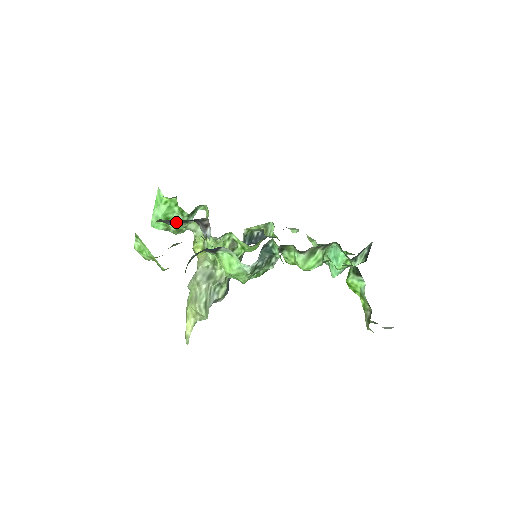
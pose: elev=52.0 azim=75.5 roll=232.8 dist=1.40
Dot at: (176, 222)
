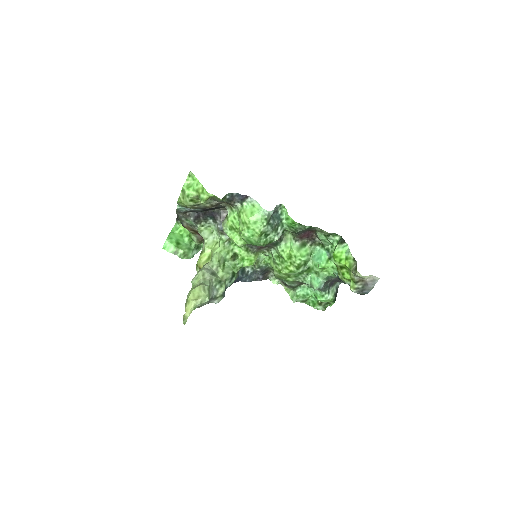
Dot at: (198, 218)
